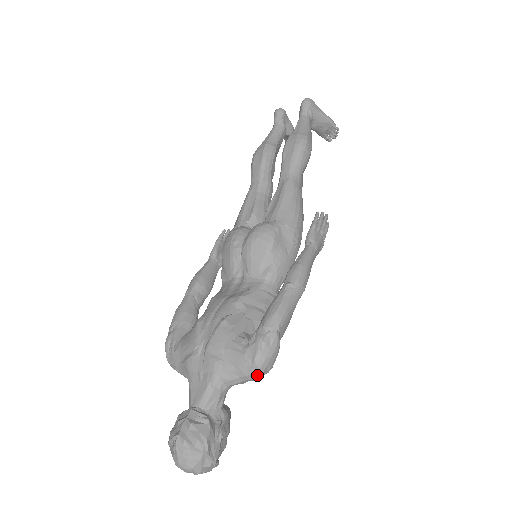
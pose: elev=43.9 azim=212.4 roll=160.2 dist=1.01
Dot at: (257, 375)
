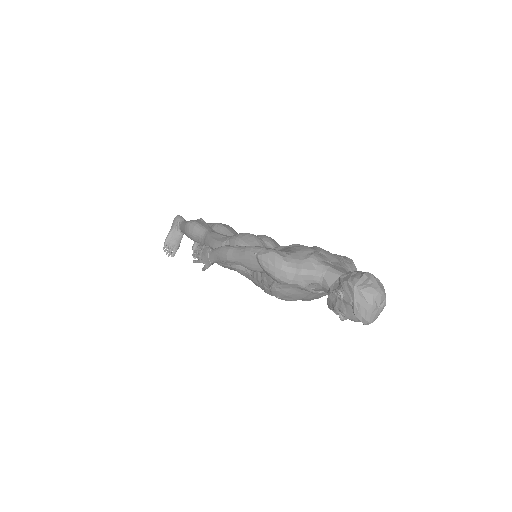
Dot at: occluded
